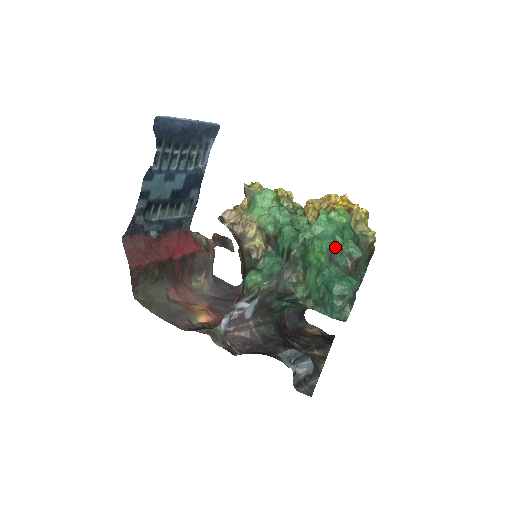
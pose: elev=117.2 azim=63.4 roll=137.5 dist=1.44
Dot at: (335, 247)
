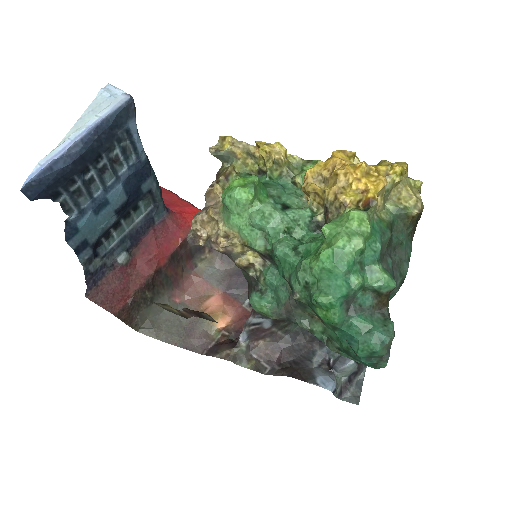
Dot at: (351, 295)
